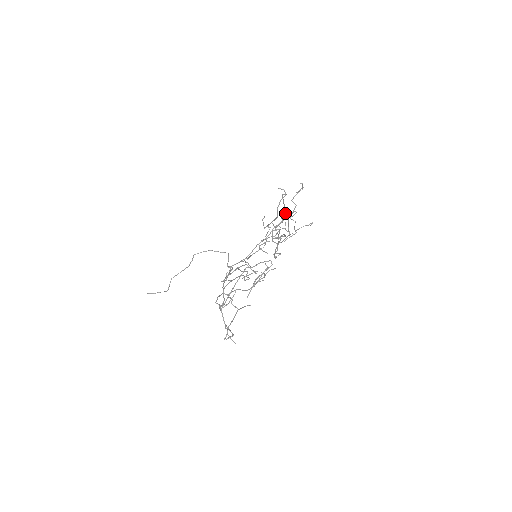
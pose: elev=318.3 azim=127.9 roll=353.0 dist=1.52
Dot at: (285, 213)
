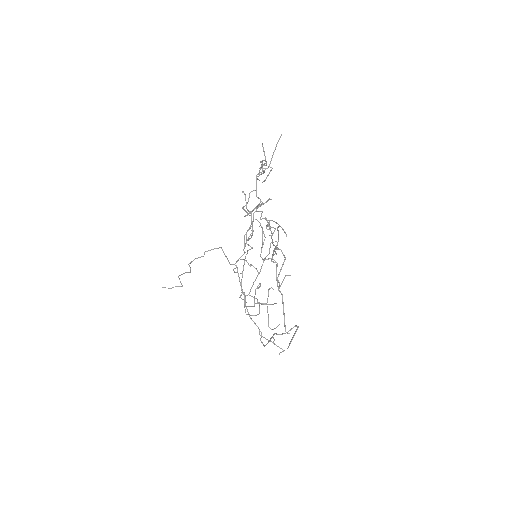
Dot at: (256, 182)
